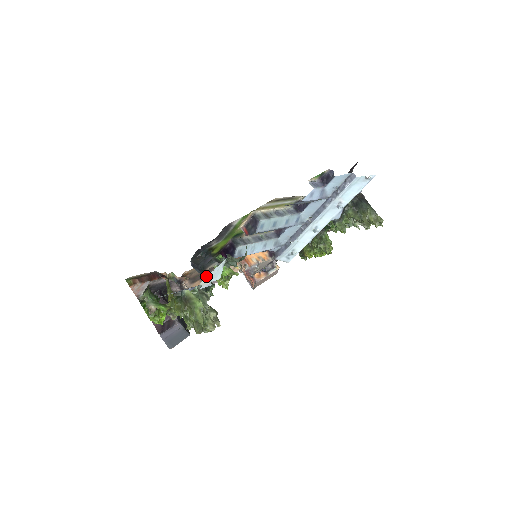
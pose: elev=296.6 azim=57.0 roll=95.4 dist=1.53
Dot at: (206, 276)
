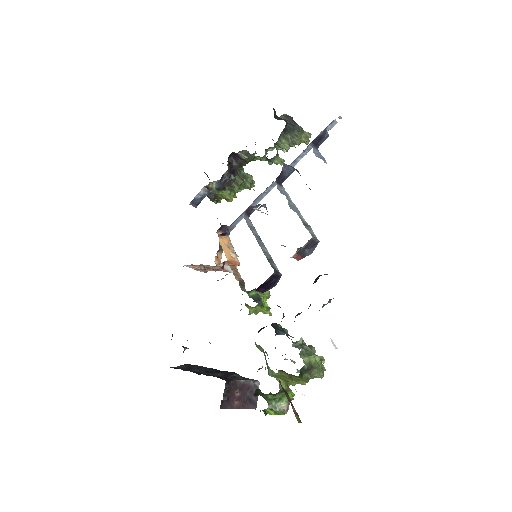
Dot at: (275, 326)
